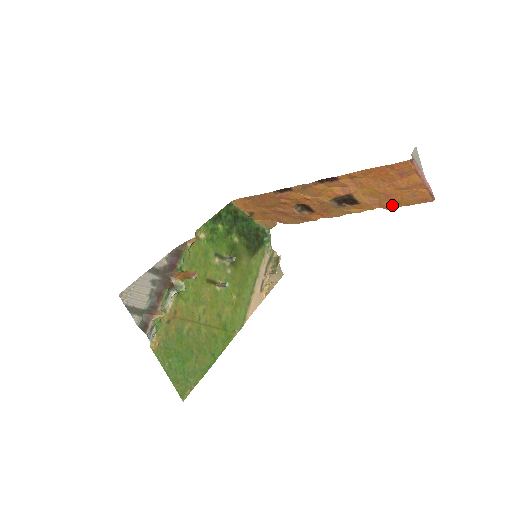
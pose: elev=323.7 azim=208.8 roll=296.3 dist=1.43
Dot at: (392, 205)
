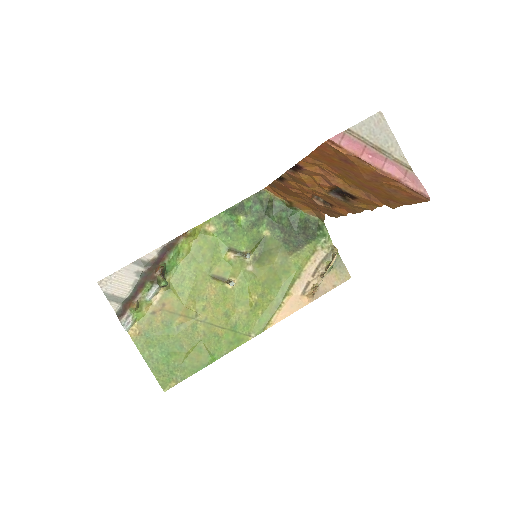
Dot at: (391, 203)
